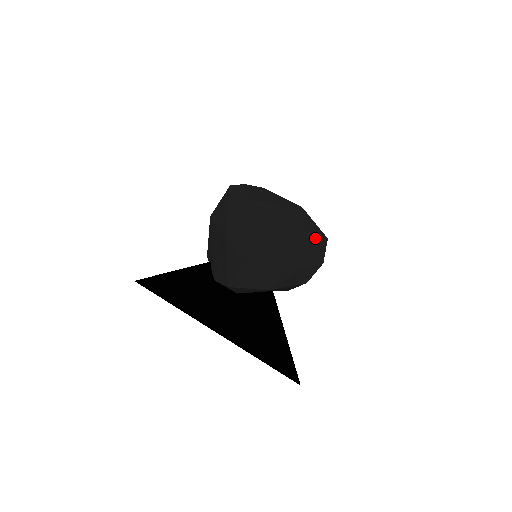
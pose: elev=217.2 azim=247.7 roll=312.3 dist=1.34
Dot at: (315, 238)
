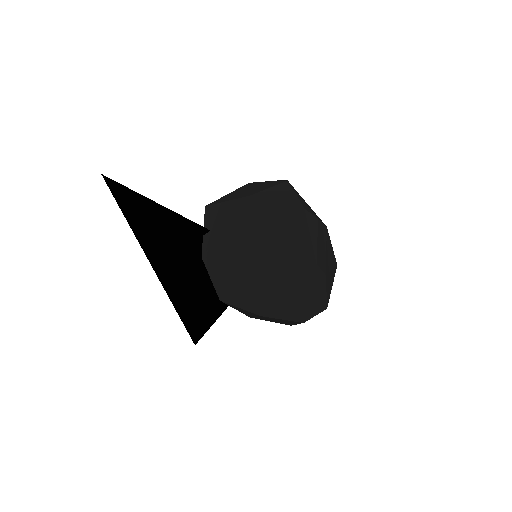
Dot at: occluded
